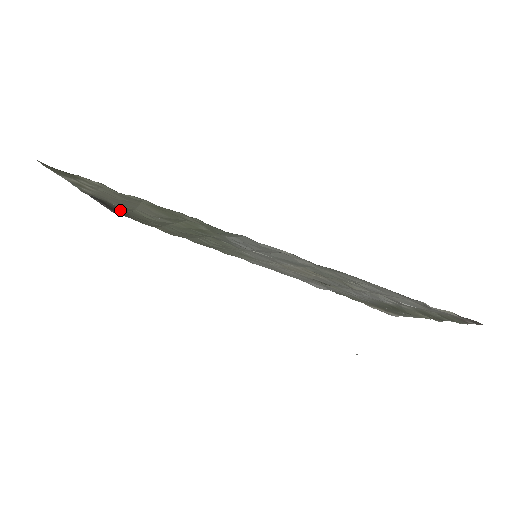
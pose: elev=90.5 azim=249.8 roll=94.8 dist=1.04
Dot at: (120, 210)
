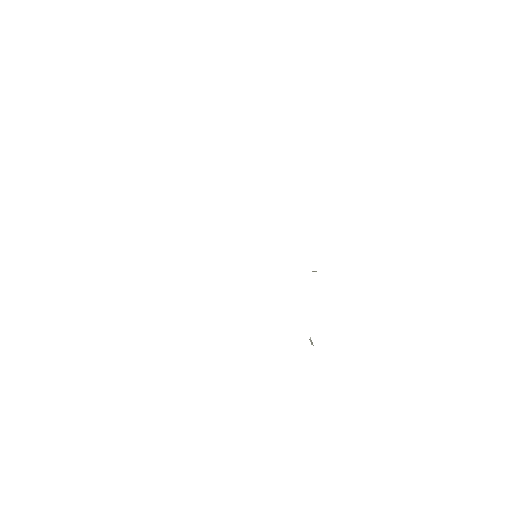
Dot at: occluded
